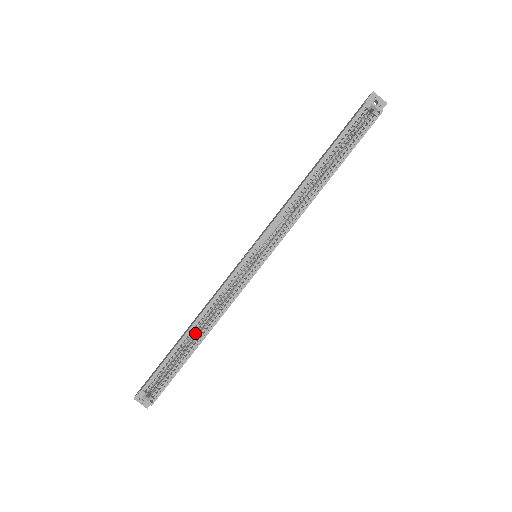
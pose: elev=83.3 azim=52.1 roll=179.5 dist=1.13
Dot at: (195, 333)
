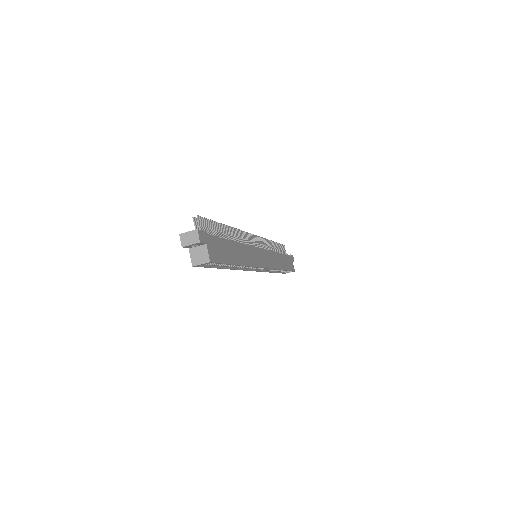
Dot at: occluded
